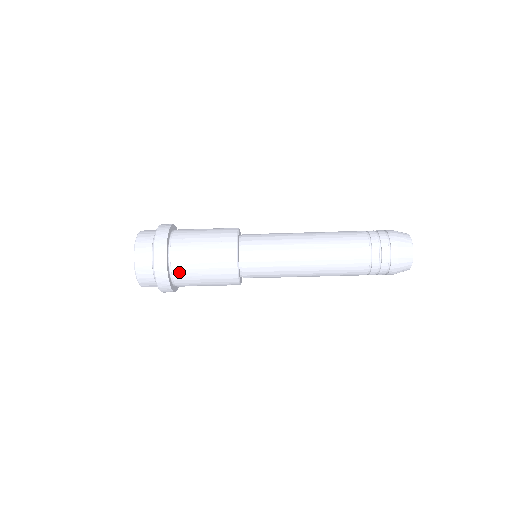
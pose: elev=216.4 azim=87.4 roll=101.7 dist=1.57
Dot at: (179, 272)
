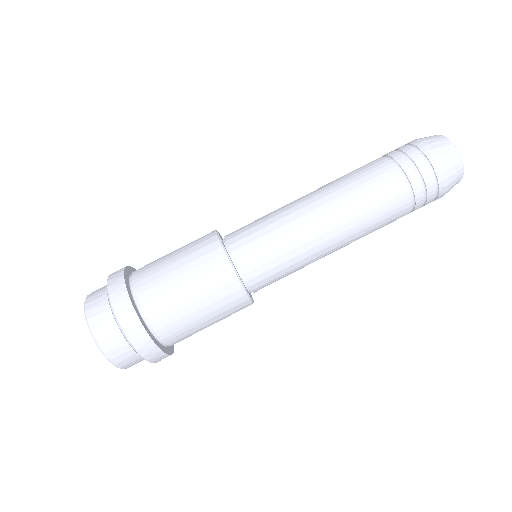
Dot at: (145, 289)
